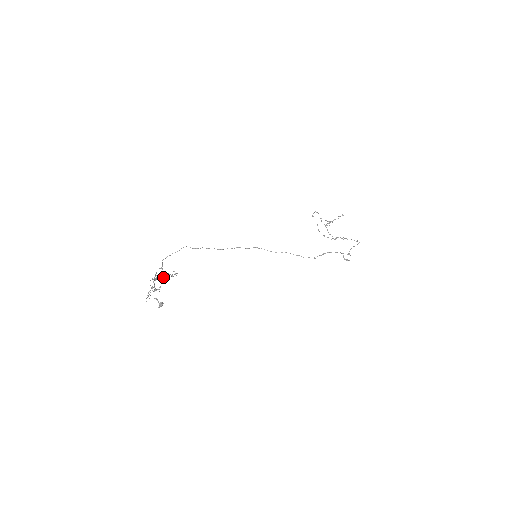
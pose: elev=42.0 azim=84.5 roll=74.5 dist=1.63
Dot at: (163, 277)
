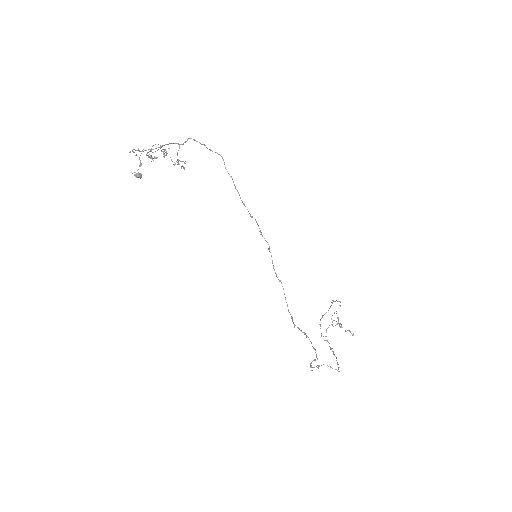
Dot at: occluded
